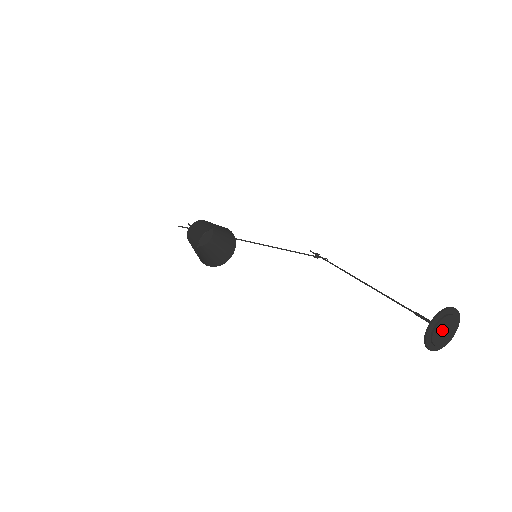
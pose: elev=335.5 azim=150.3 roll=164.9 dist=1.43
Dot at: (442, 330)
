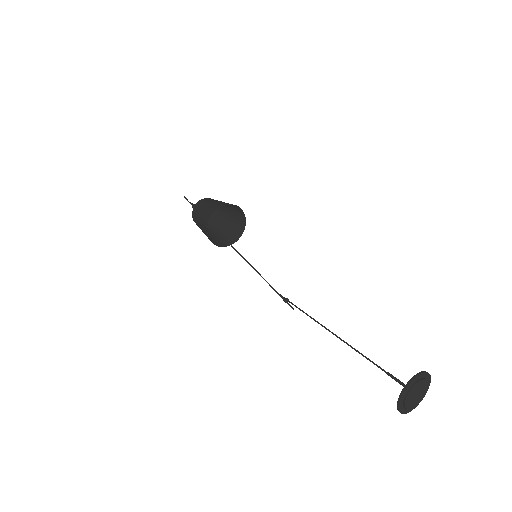
Dot at: (416, 392)
